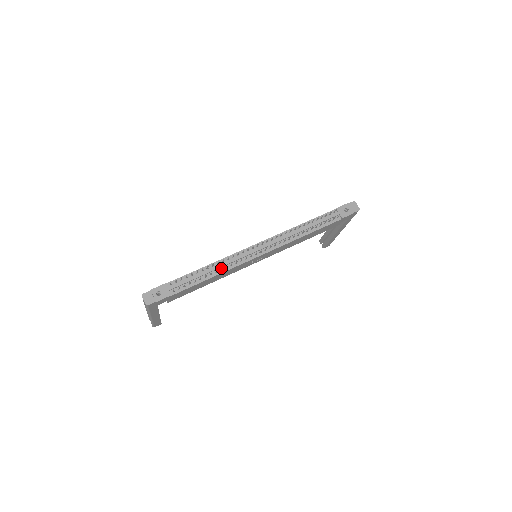
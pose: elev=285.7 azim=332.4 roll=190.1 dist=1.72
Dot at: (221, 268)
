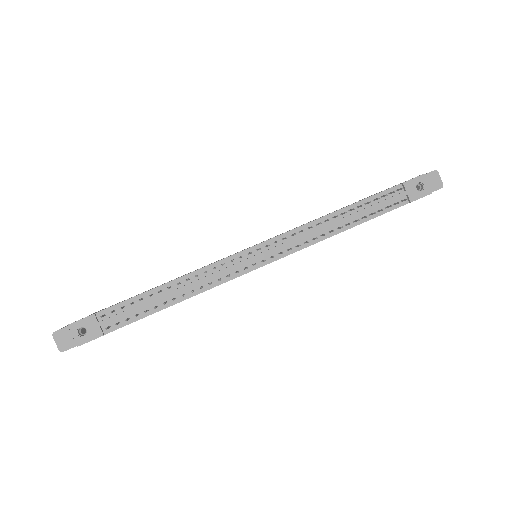
Dot at: occluded
